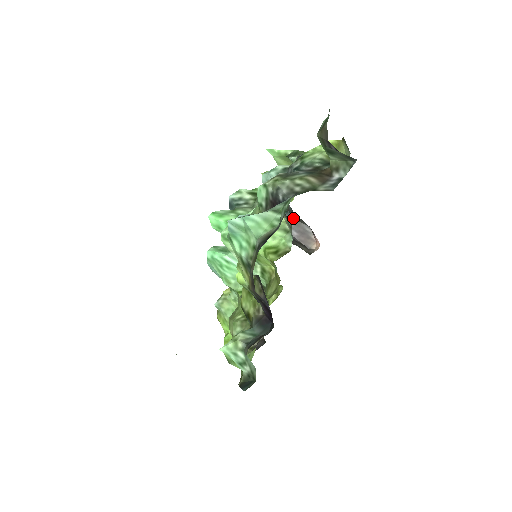
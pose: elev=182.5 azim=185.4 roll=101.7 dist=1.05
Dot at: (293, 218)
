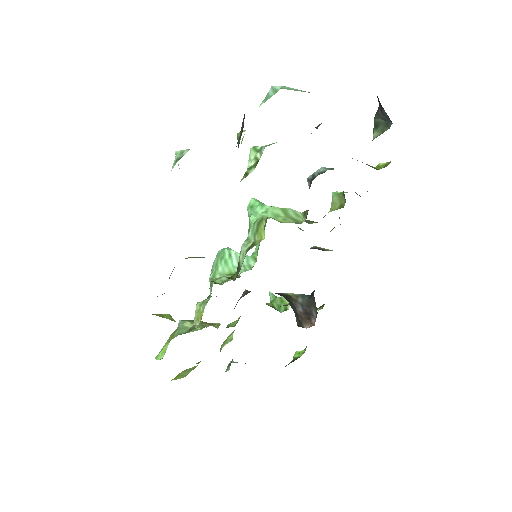
Dot at: (309, 300)
